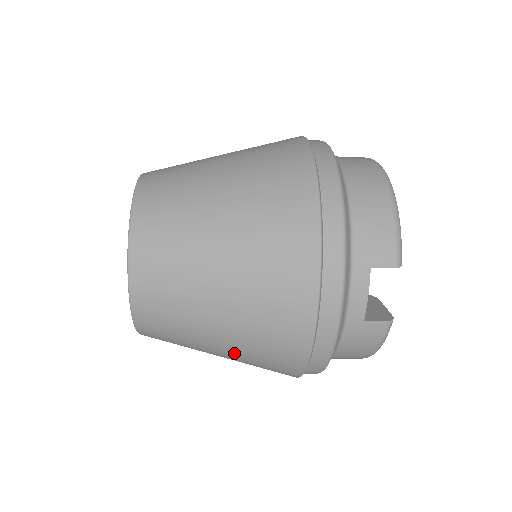
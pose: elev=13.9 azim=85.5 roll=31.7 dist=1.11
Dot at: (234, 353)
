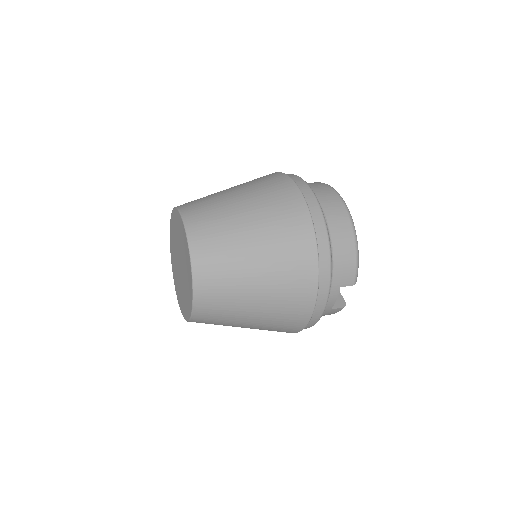
Dot at: occluded
